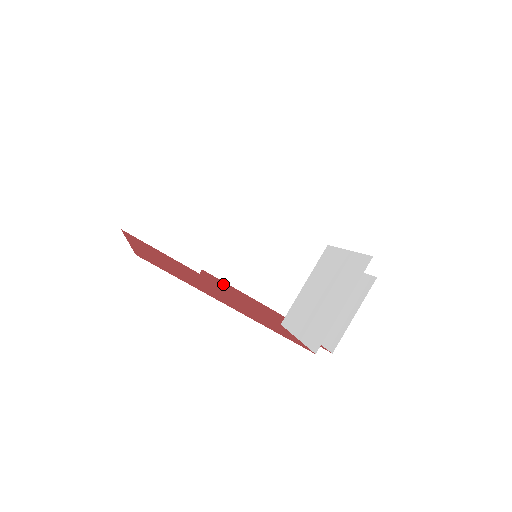
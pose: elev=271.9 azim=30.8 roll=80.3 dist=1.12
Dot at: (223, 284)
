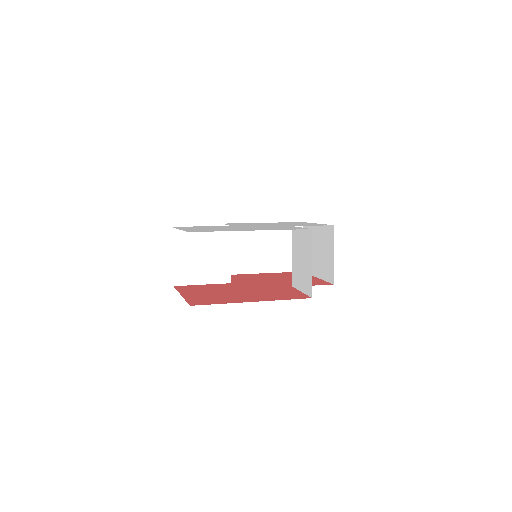
Dot at: (250, 278)
